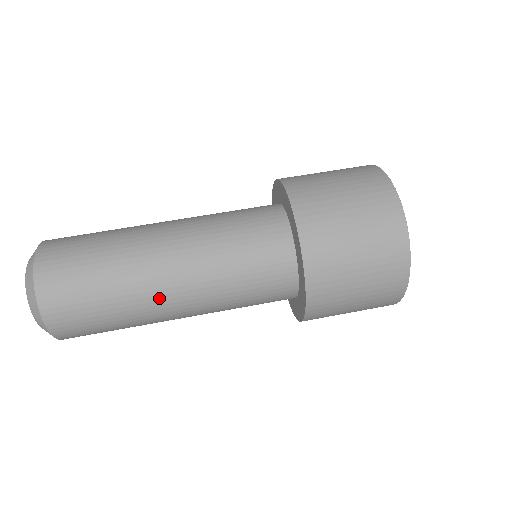
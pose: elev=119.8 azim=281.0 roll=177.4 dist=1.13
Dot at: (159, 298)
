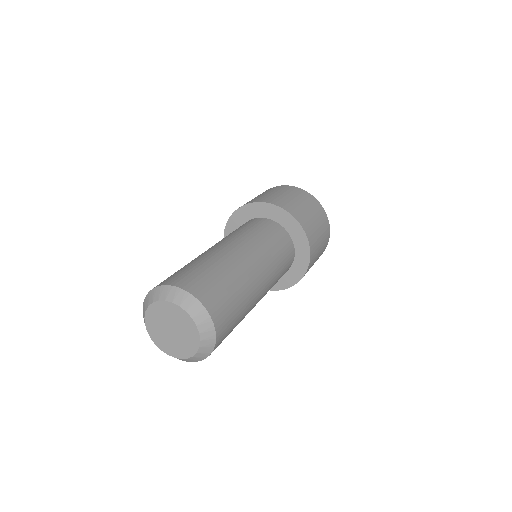
Dot at: (241, 260)
